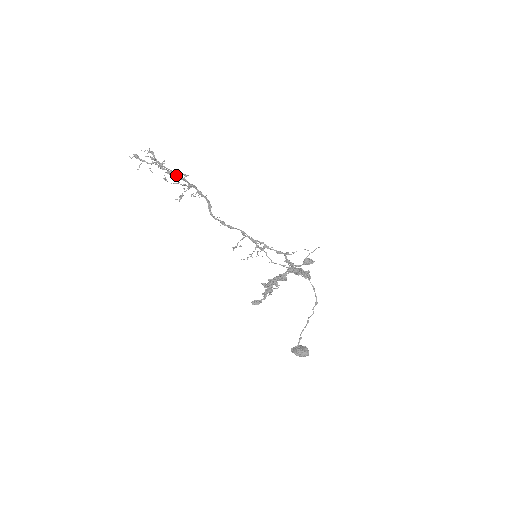
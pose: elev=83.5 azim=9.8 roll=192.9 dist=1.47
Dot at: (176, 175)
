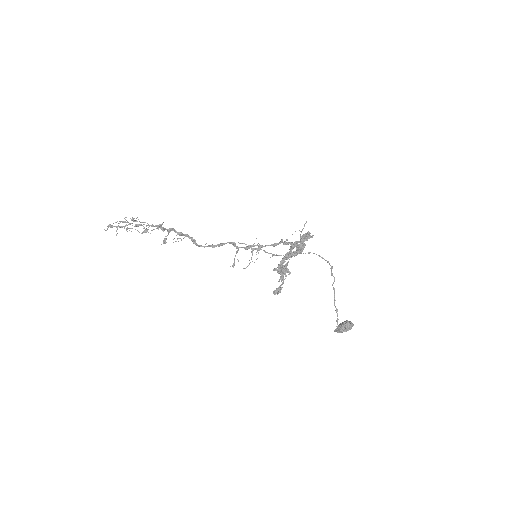
Dot at: (153, 226)
